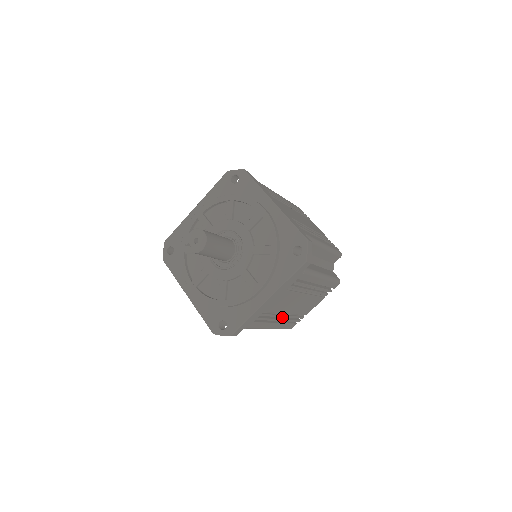
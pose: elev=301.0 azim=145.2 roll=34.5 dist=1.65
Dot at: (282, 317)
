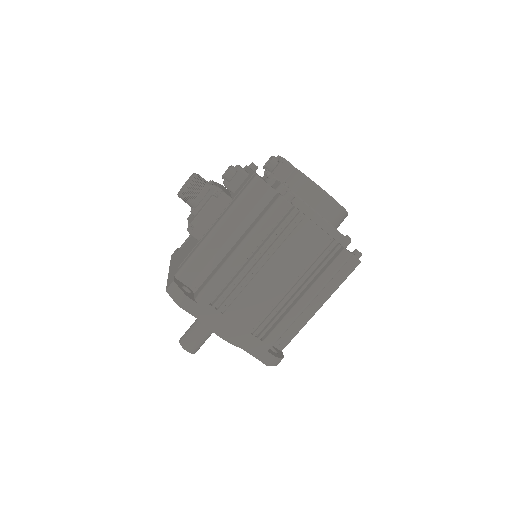
Dot at: occluded
